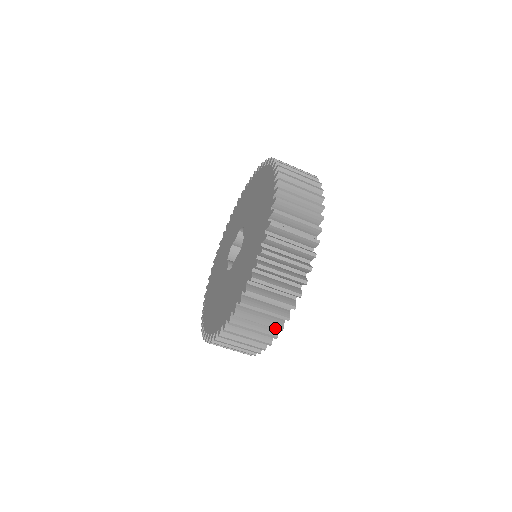
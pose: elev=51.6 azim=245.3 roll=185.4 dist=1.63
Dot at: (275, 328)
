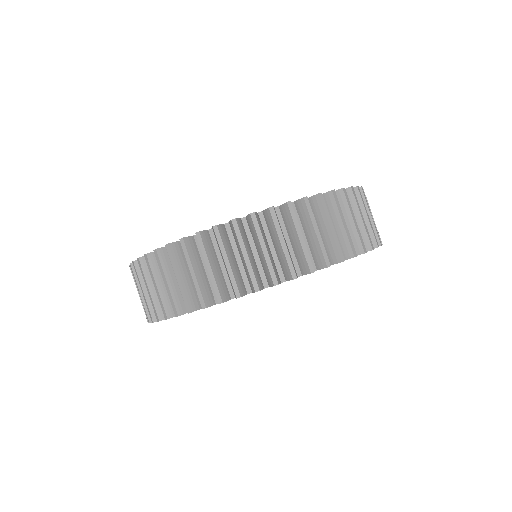
Dot at: (173, 306)
